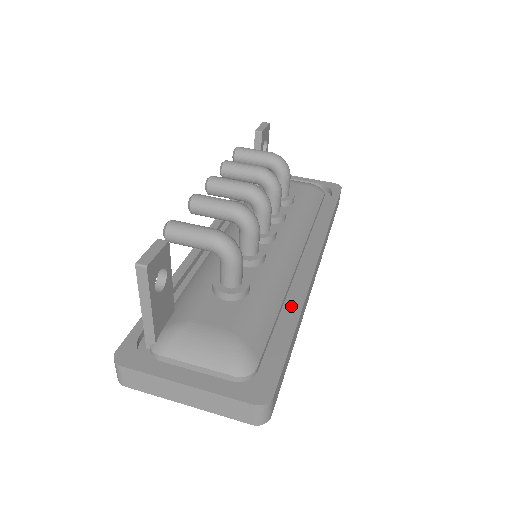
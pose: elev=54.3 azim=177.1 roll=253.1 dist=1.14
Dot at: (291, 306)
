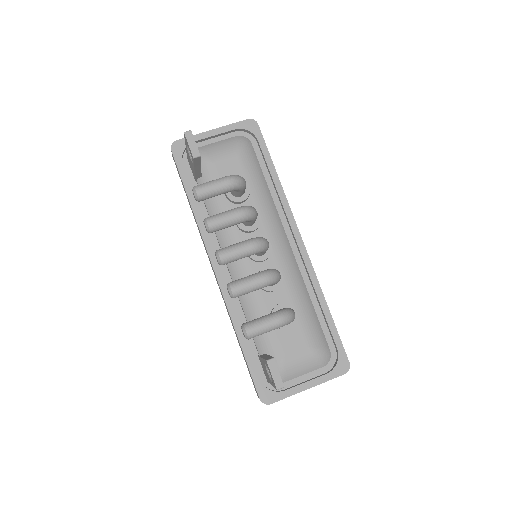
Dot at: (312, 291)
